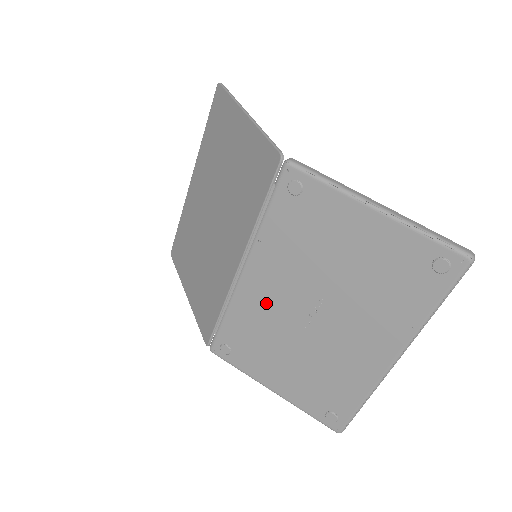
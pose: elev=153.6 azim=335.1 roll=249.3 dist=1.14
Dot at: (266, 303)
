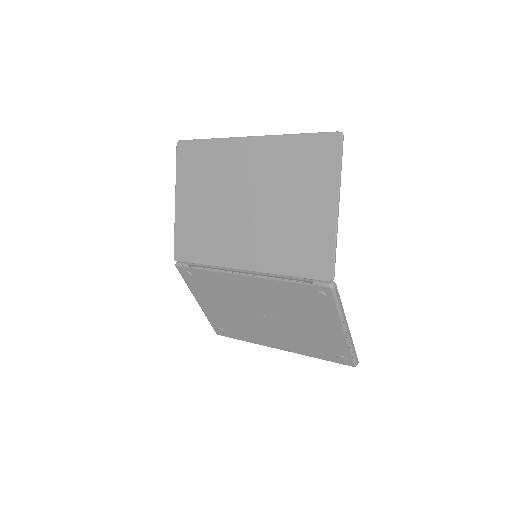
Dot at: (241, 291)
